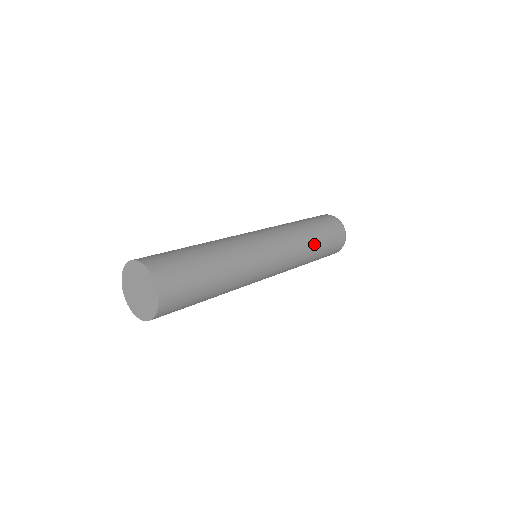
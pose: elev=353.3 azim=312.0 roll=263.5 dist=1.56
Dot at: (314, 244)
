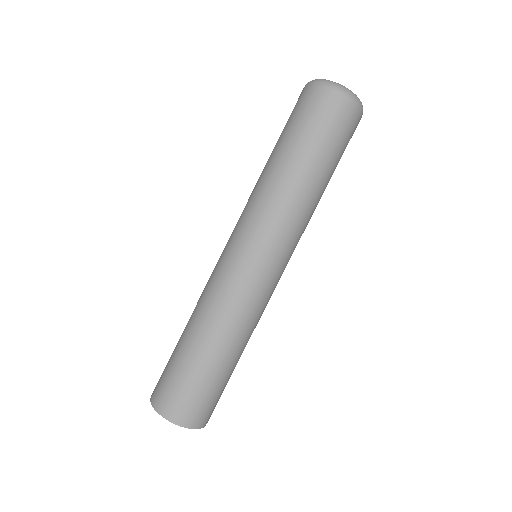
Dot at: (300, 176)
